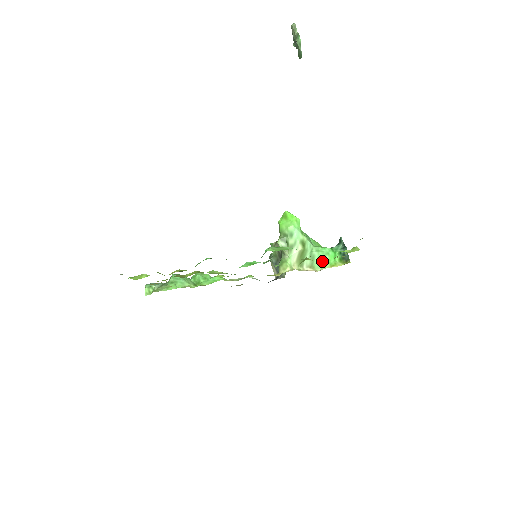
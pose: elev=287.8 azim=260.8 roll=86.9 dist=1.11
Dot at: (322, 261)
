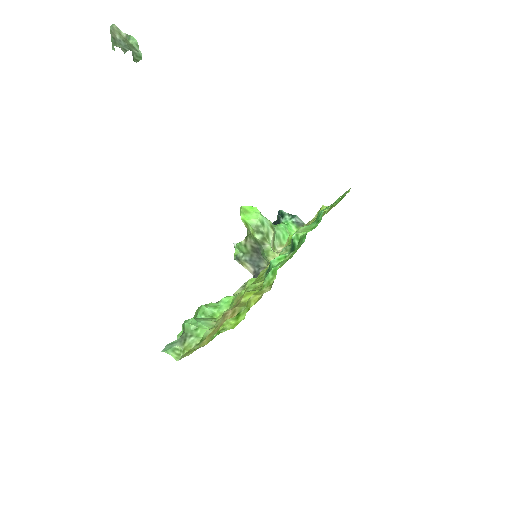
Dot at: (287, 236)
